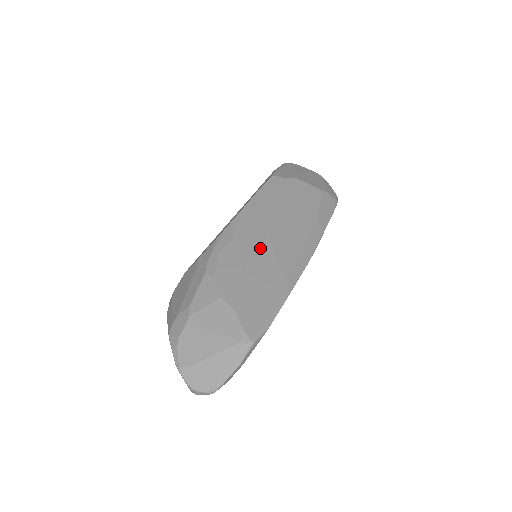
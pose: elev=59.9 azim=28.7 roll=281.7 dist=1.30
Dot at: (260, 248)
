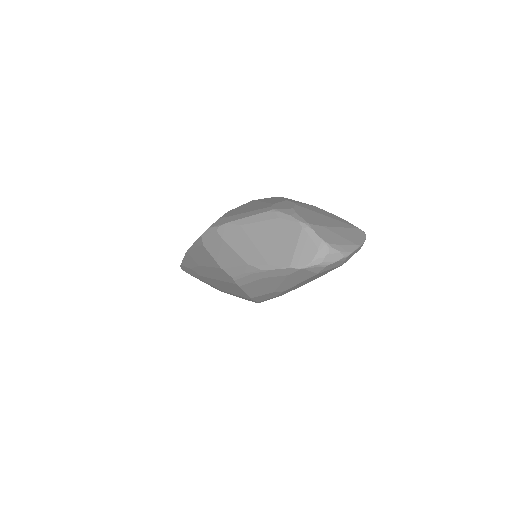
Dot at: occluded
